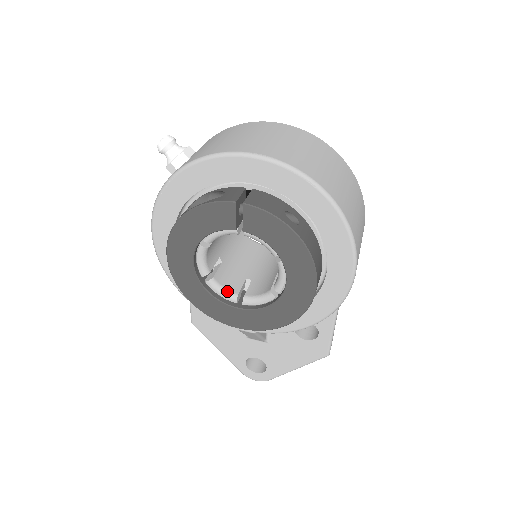
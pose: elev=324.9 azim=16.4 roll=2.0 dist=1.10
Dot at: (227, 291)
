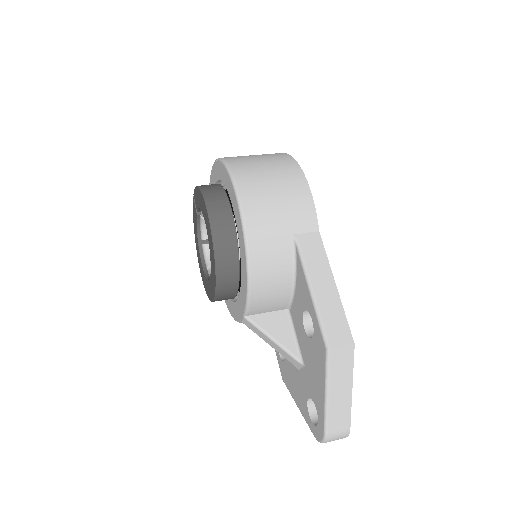
Dot at: occluded
